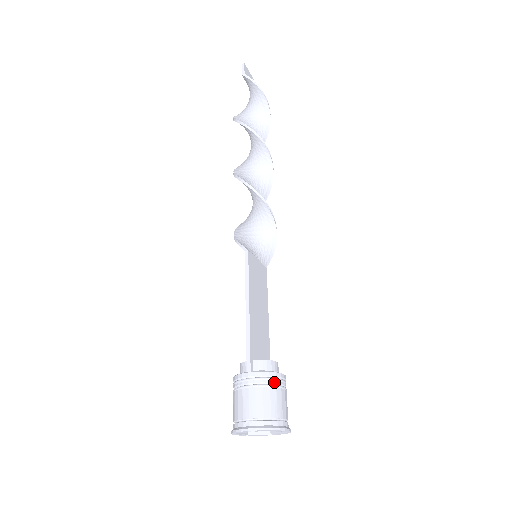
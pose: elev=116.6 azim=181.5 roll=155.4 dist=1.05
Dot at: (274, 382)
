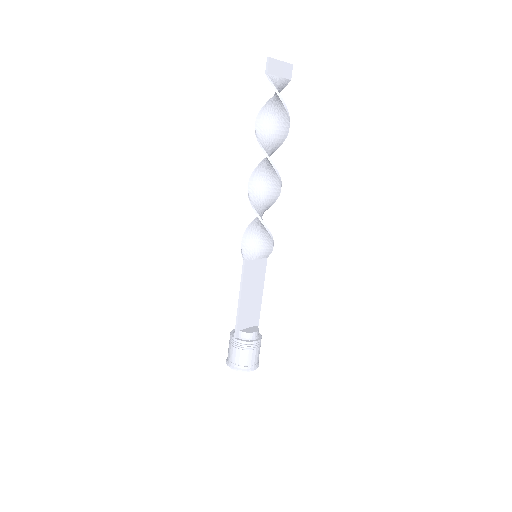
Dot at: (248, 347)
